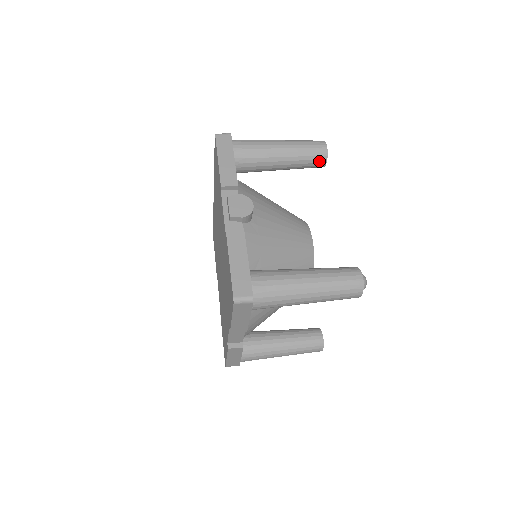
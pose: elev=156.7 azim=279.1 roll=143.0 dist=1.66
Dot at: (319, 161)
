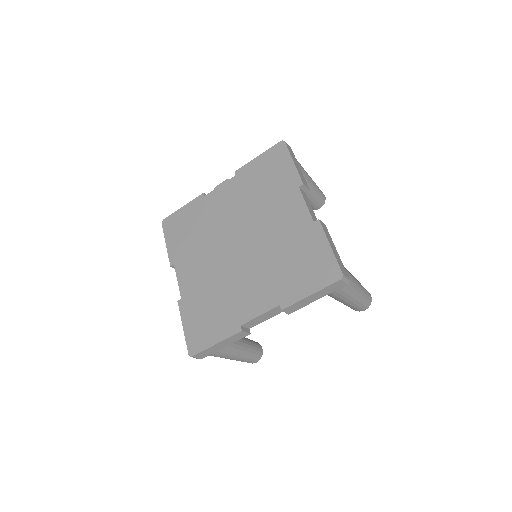
Dot at: occluded
